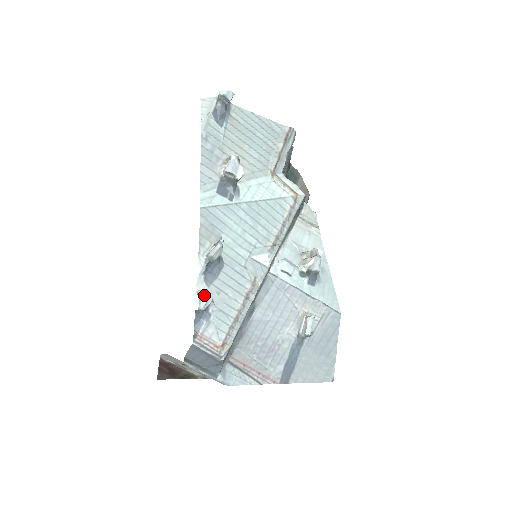
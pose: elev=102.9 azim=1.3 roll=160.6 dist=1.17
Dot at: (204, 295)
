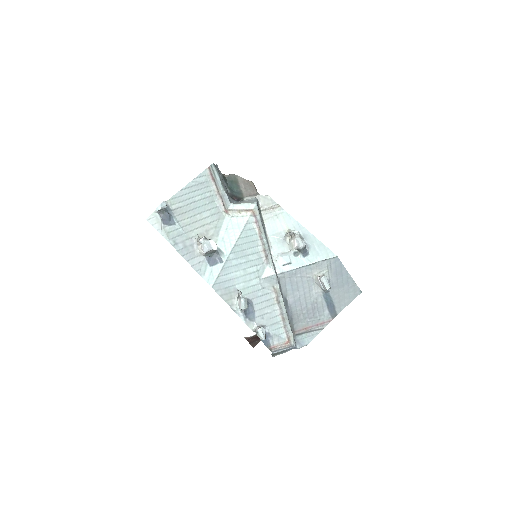
Dot at: (258, 331)
